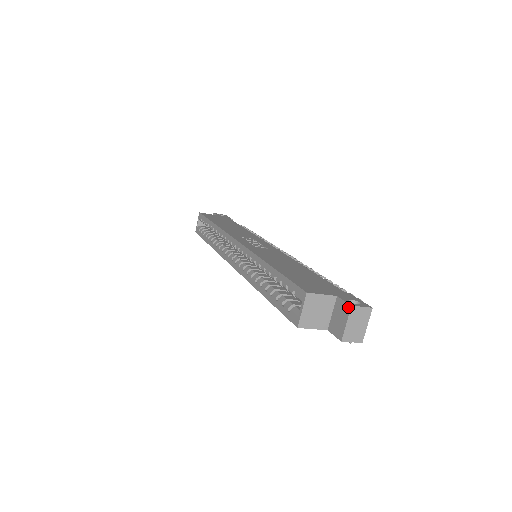
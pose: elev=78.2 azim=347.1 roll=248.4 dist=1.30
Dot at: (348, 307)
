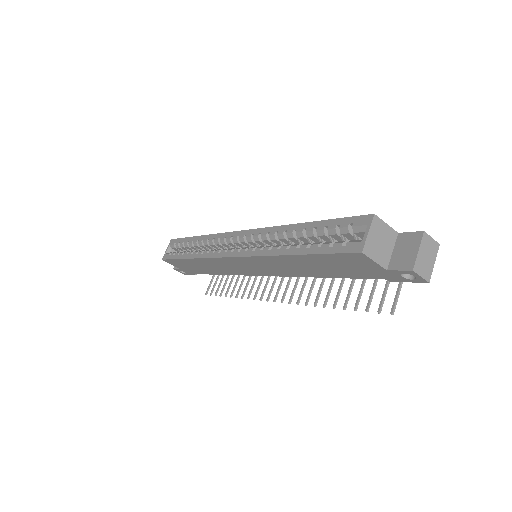
Dot at: (419, 234)
